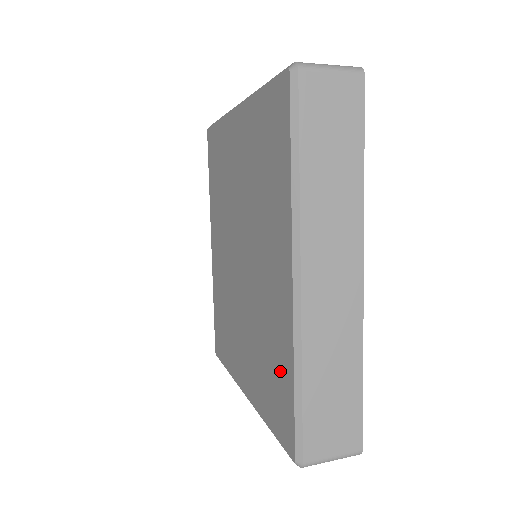
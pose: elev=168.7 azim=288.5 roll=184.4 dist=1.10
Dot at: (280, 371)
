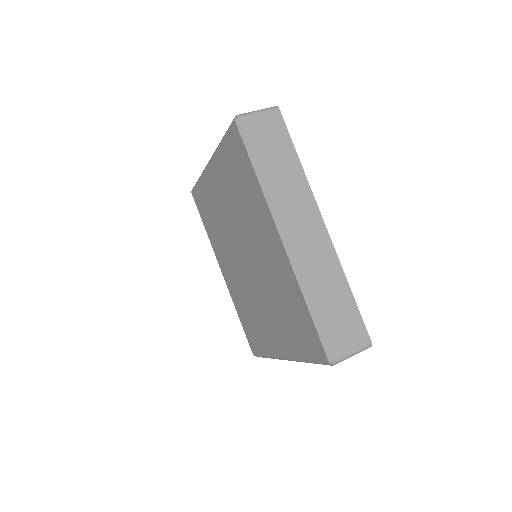
Dot at: (297, 310)
